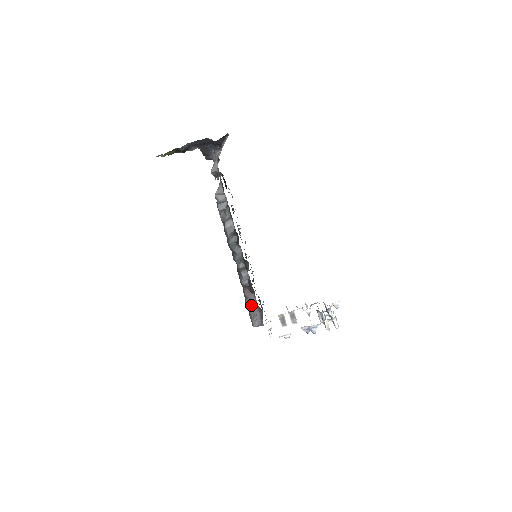
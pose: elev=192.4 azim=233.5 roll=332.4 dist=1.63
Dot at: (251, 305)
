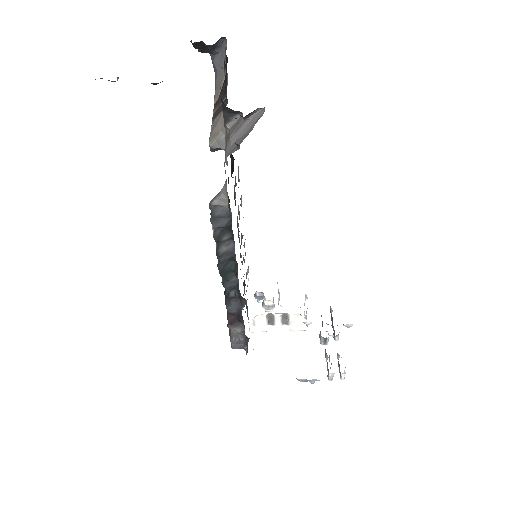
Dot at: (235, 330)
